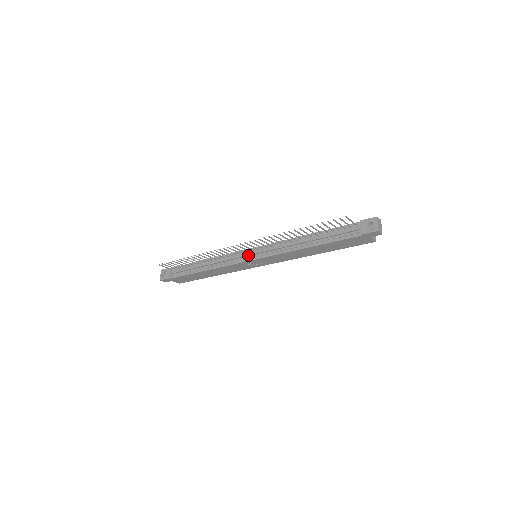
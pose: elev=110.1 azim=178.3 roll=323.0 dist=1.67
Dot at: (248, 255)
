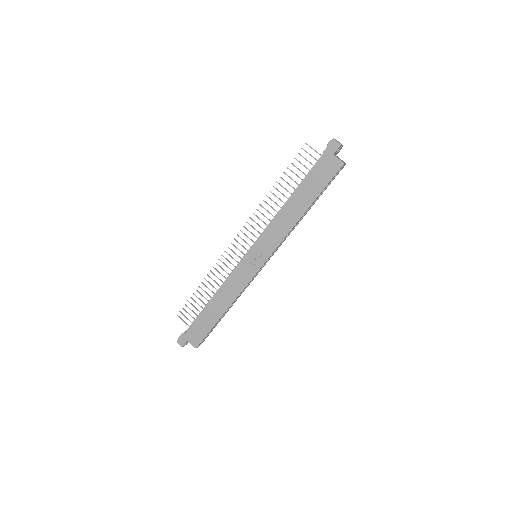
Dot at: (247, 252)
